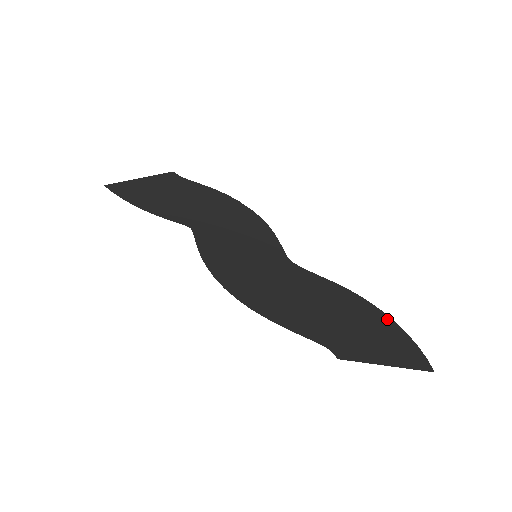
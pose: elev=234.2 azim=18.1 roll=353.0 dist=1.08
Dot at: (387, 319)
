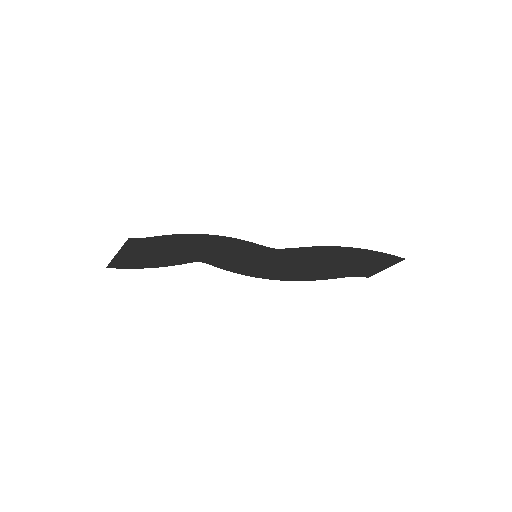
Dot at: (356, 249)
